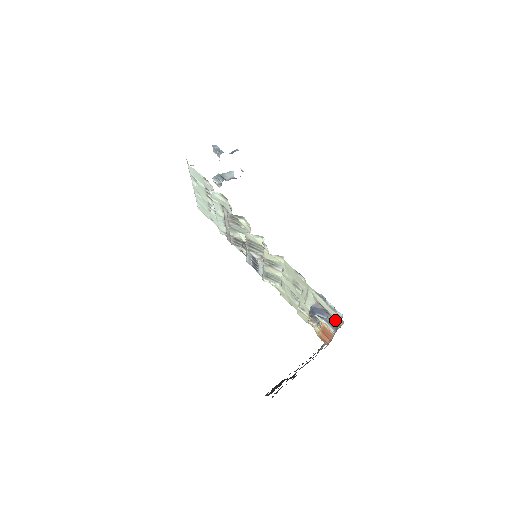
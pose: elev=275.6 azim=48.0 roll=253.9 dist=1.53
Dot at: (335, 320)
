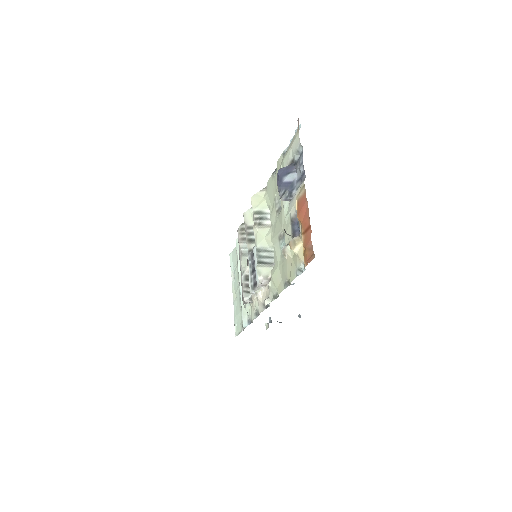
Dot at: (300, 155)
